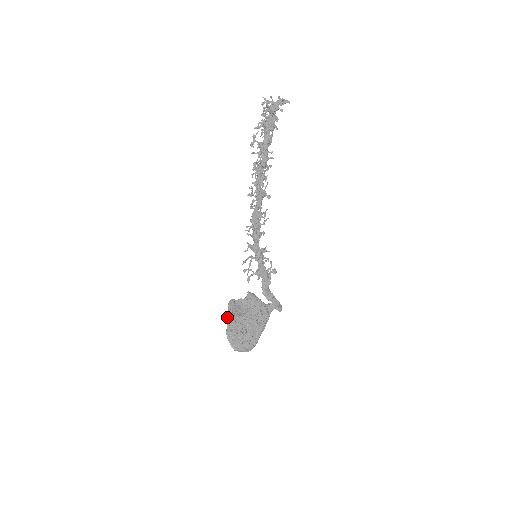
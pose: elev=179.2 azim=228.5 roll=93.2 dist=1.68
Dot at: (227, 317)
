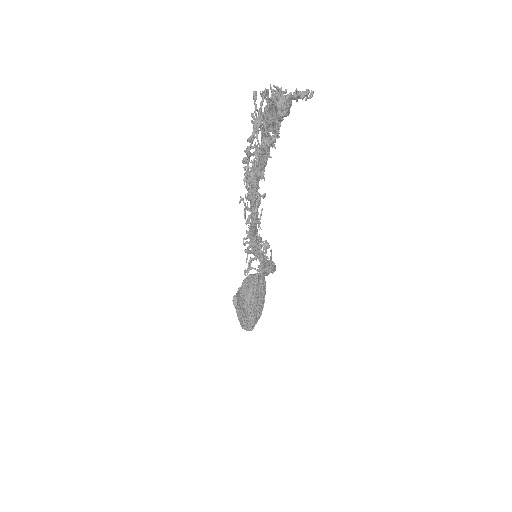
Dot at: (239, 317)
